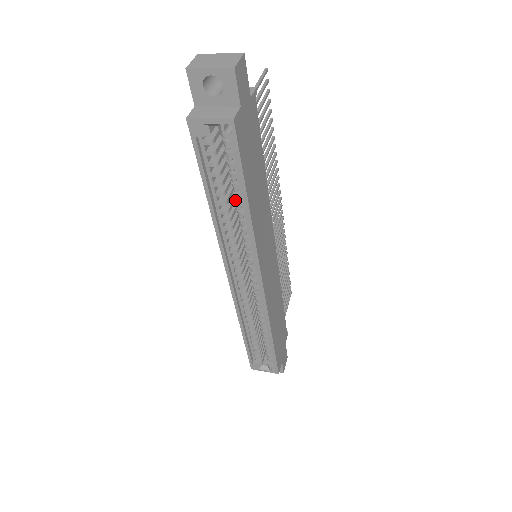
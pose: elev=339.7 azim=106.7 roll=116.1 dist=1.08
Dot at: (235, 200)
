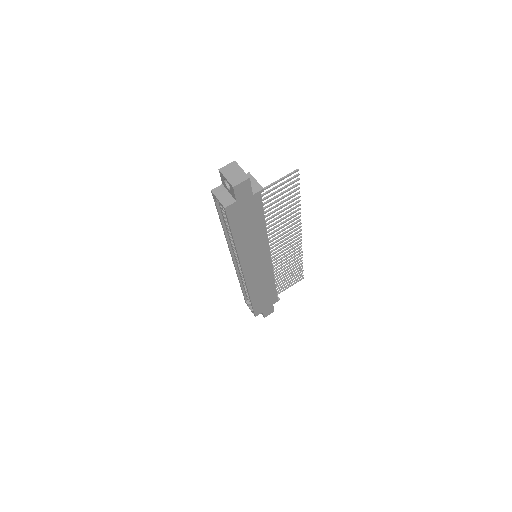
Dot at: occluded
